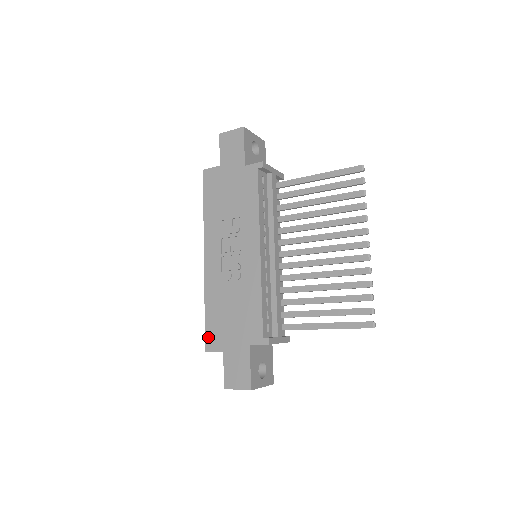
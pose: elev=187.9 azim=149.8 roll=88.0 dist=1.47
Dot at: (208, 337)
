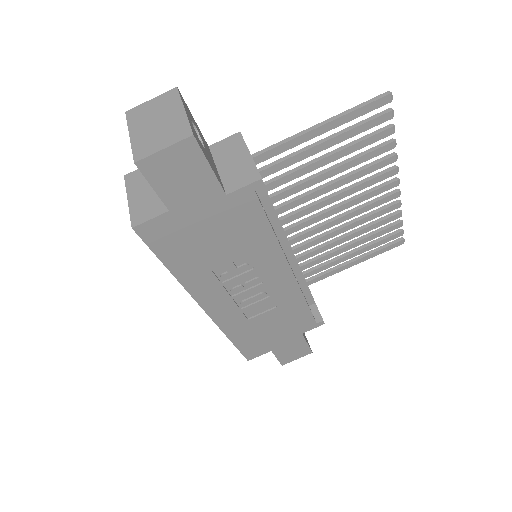
Dot at: (247, 353)
